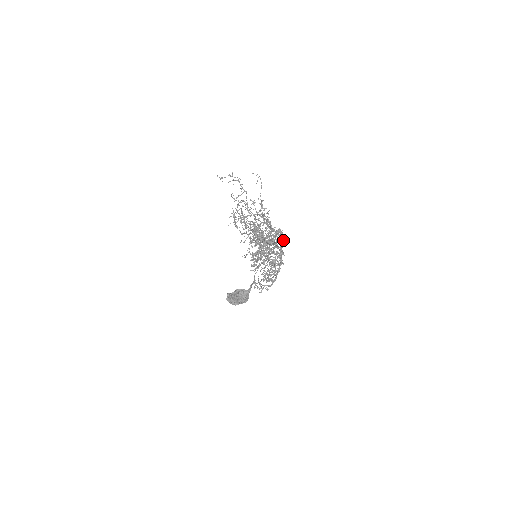
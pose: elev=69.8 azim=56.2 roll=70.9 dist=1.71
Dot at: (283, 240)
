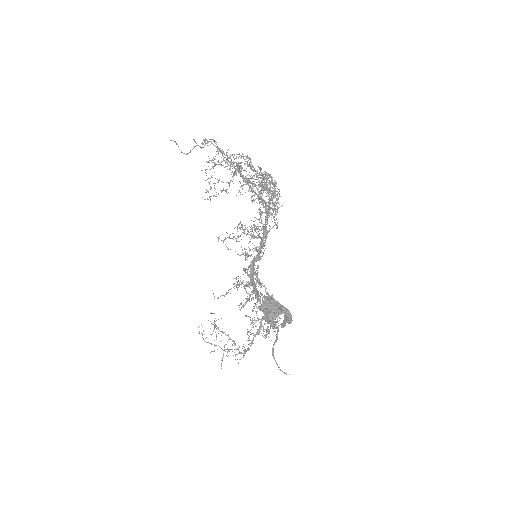
Dot at: (260, 194)
